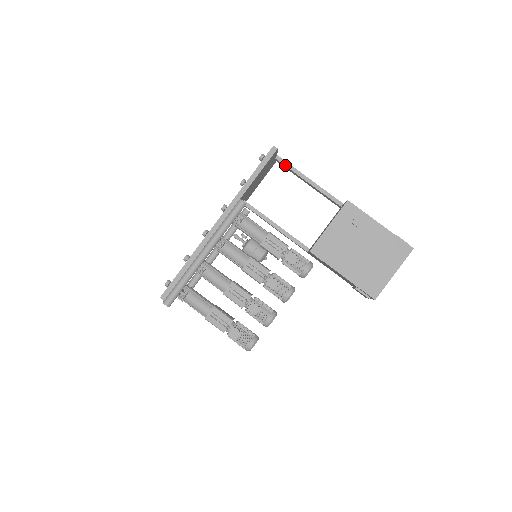
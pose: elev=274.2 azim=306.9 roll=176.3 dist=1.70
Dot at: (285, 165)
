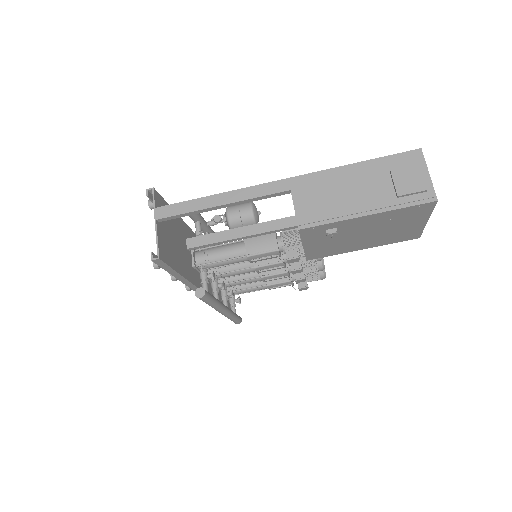
Dot at: occluded
